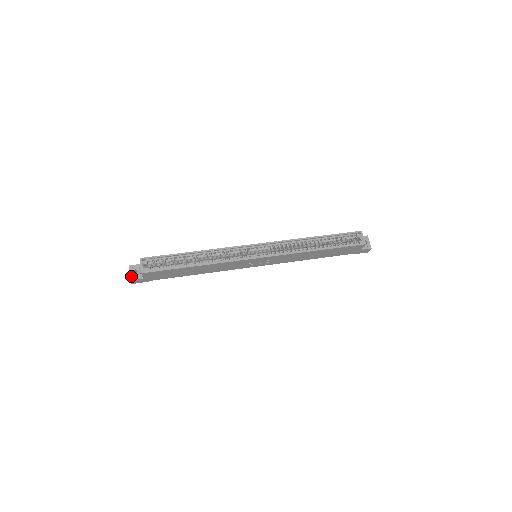
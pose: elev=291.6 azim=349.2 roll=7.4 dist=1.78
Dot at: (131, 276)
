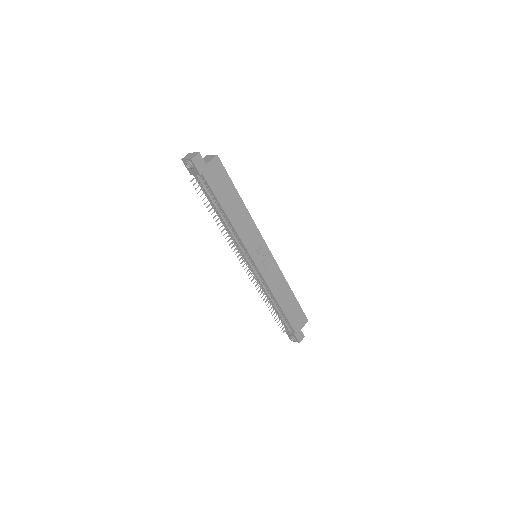
Dot at: (197, 154)
